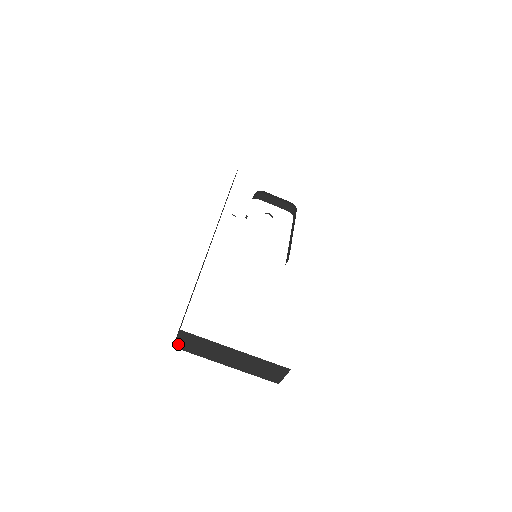
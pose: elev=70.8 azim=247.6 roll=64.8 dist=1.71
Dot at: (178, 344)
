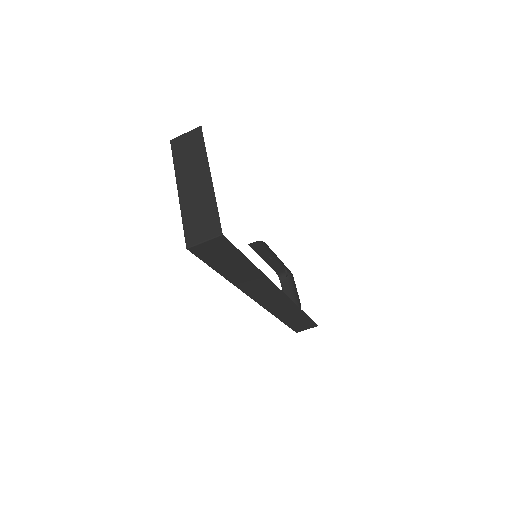
Dot at: (178, 139)
